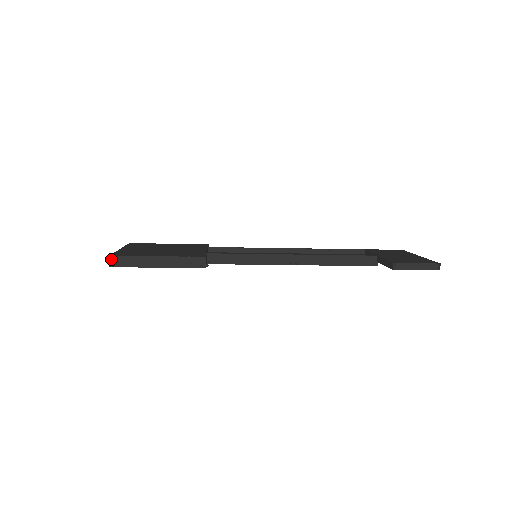
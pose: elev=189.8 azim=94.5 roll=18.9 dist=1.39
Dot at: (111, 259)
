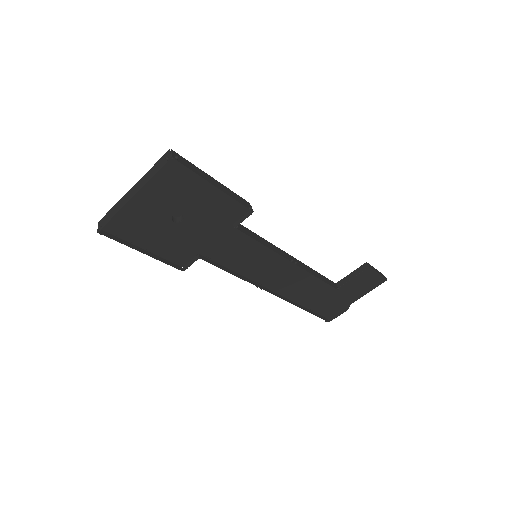
Dot at: (172, 152)
